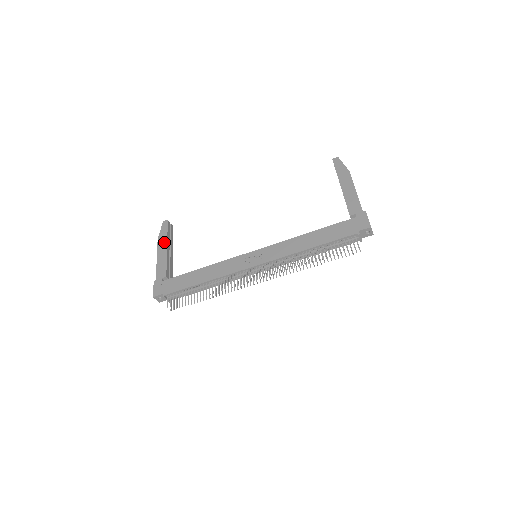
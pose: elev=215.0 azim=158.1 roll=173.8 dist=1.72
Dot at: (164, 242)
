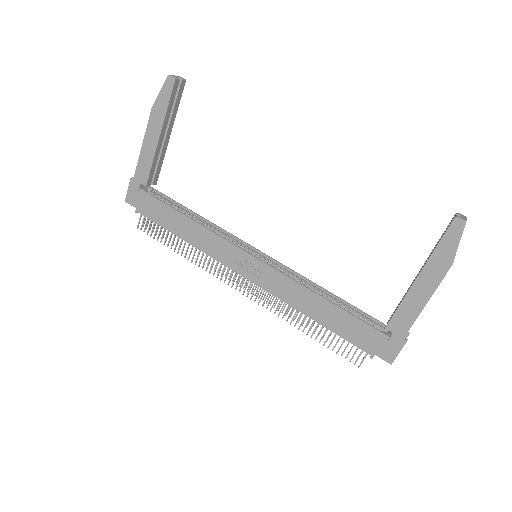
Dot at: (158, 123)
